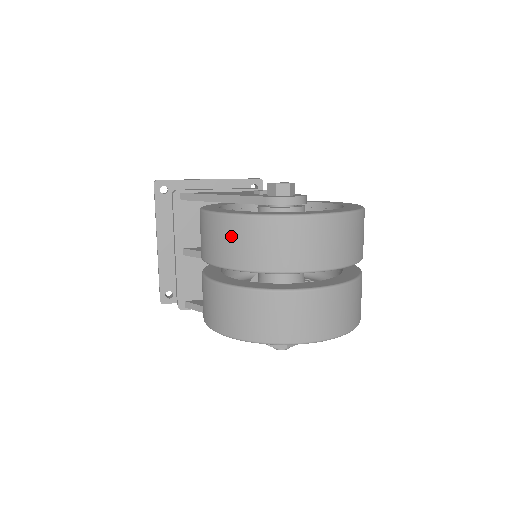
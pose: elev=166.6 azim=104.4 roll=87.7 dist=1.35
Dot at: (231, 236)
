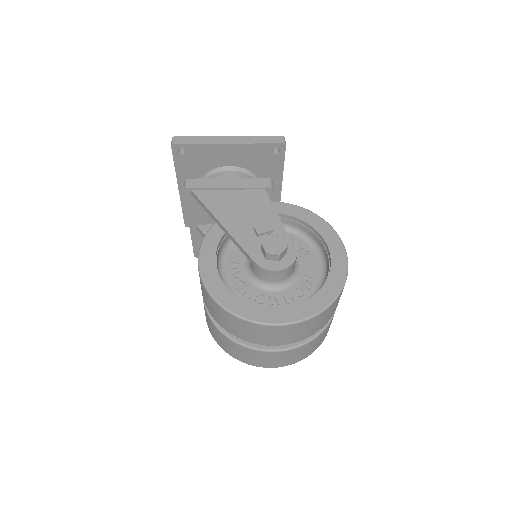
Dot at: (215, 310)
